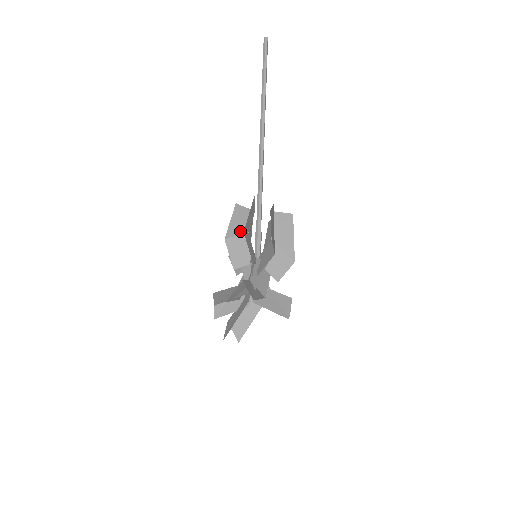
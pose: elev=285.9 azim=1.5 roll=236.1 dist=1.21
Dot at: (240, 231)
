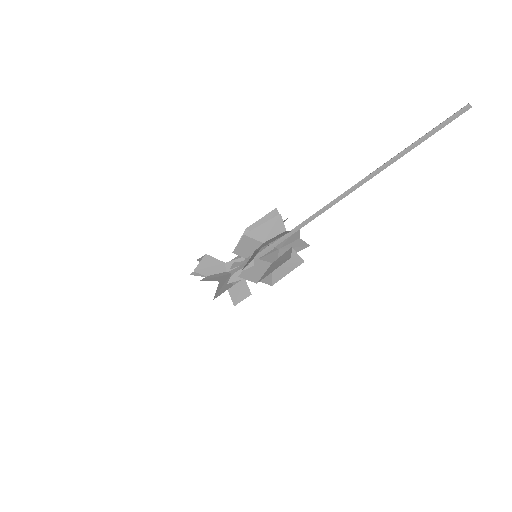
Dot at: (260, 238)
